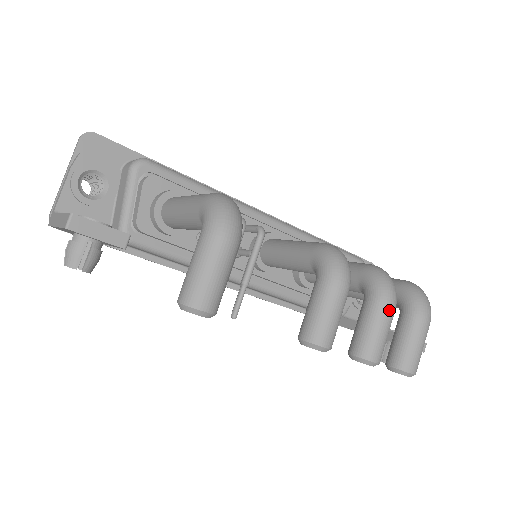
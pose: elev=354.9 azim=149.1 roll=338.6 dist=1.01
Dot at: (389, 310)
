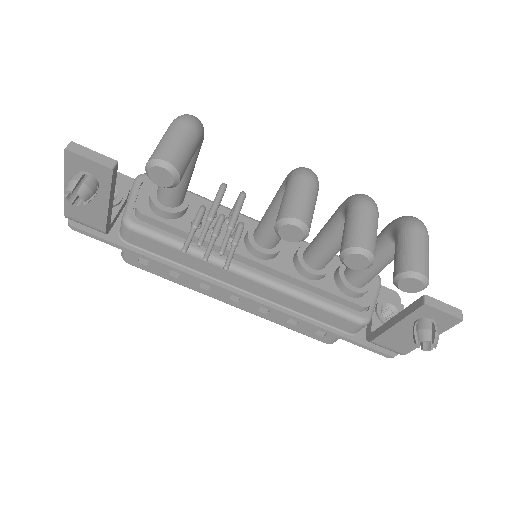
Dot at: (368, 208)
